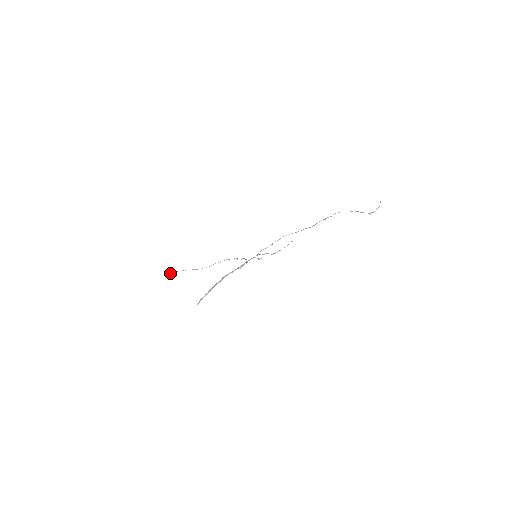
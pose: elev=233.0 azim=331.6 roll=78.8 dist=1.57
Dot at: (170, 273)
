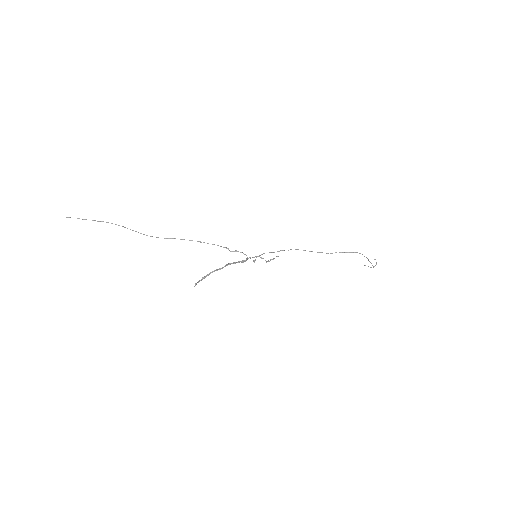
Dot at: occluded
